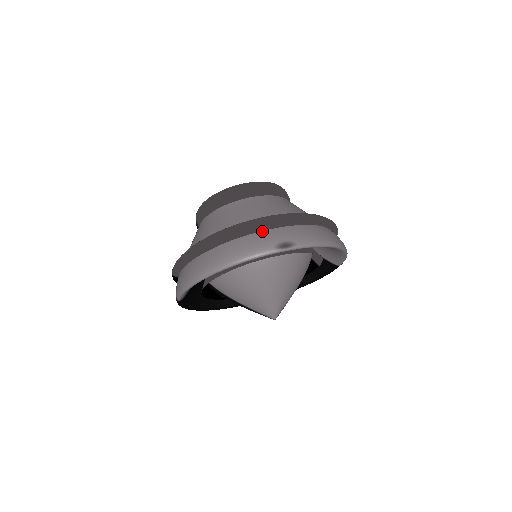
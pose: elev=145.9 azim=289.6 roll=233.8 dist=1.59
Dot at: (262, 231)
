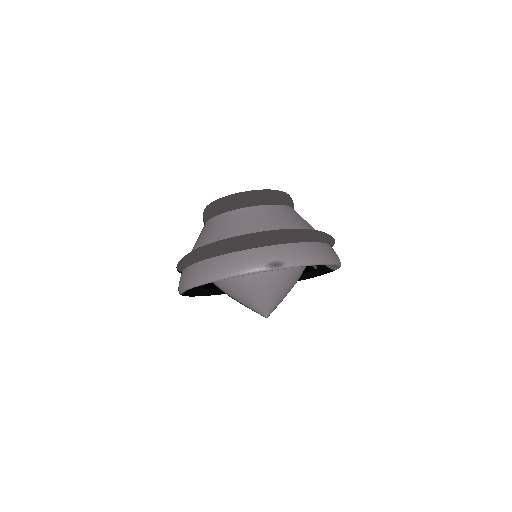
Dot at: (256, 248)
